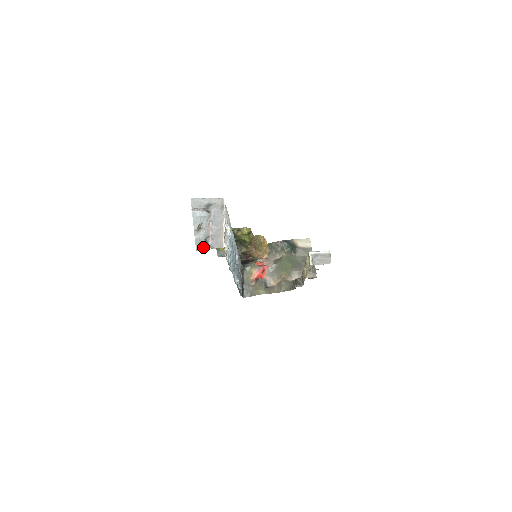
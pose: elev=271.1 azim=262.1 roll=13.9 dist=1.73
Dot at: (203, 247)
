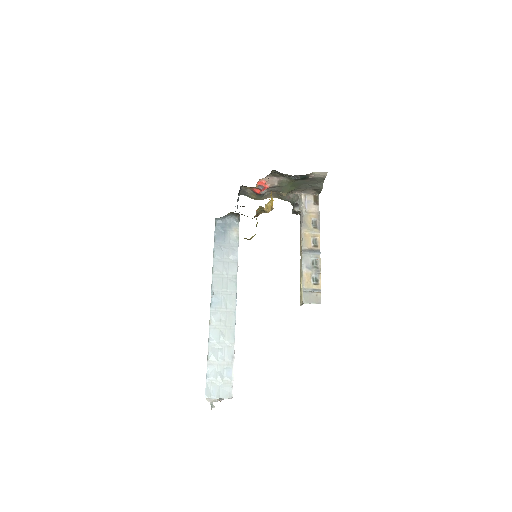
Dot at: occluded
